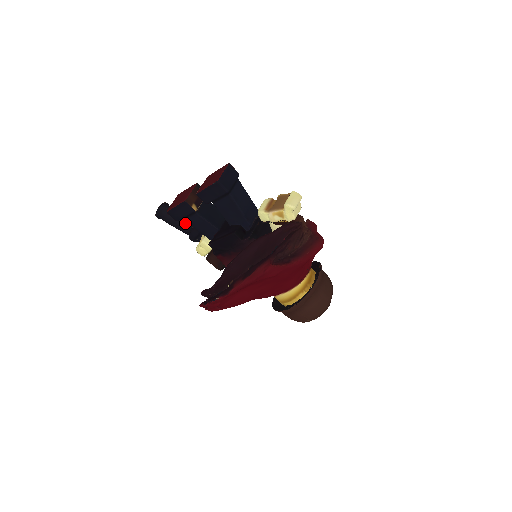
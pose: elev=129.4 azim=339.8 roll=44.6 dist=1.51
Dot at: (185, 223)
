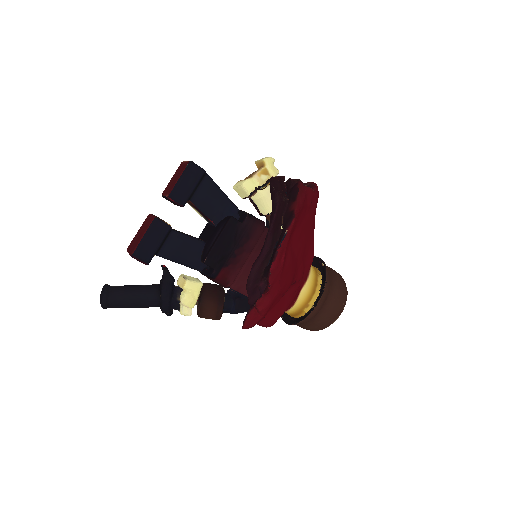
Dot at: (147, 288)
